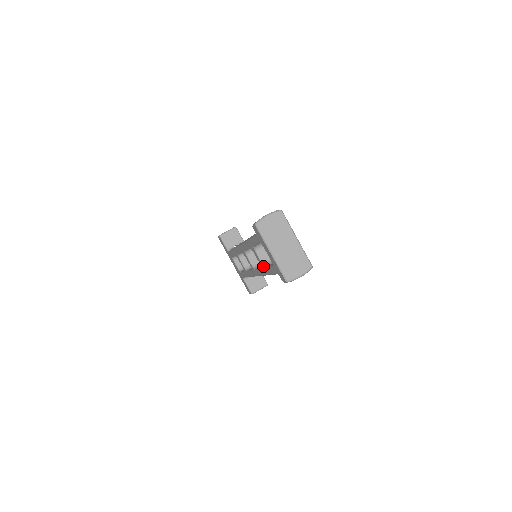
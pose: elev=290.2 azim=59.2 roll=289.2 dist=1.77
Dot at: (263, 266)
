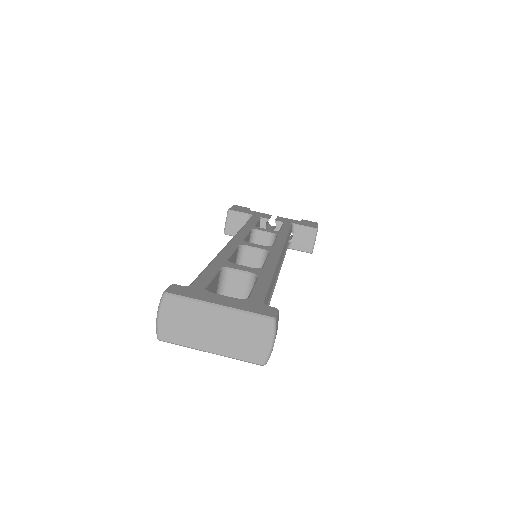
Dot at: occluded
